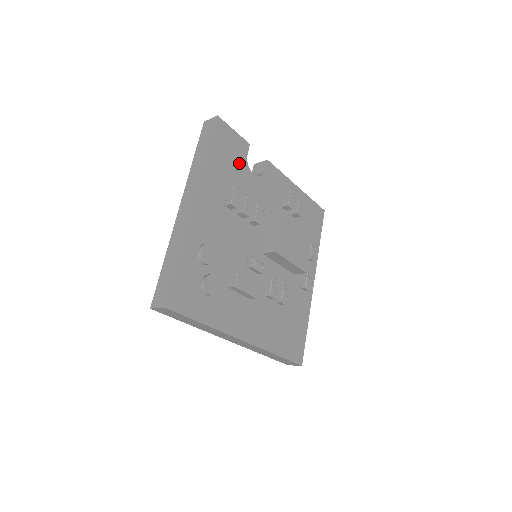
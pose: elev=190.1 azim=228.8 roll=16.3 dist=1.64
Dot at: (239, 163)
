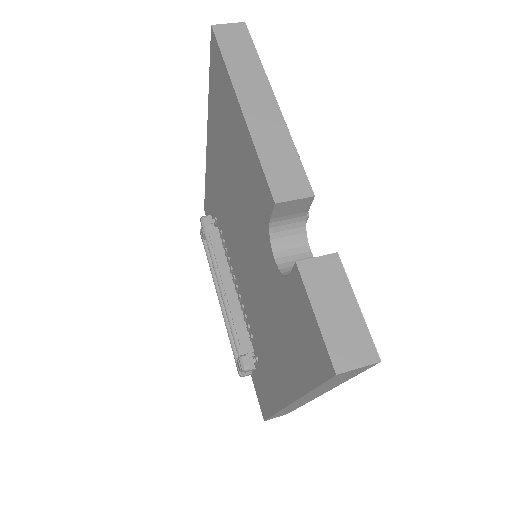
Dot at: occluded
